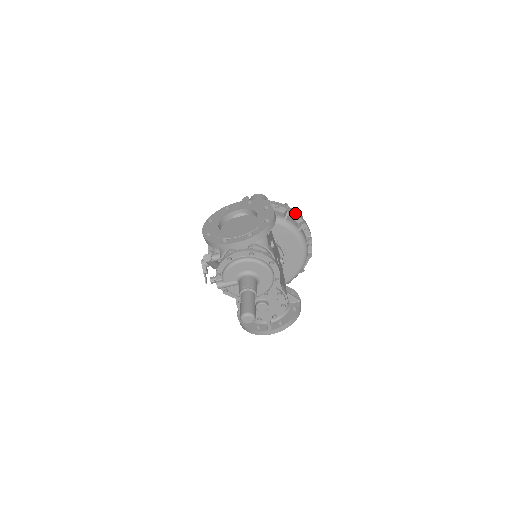
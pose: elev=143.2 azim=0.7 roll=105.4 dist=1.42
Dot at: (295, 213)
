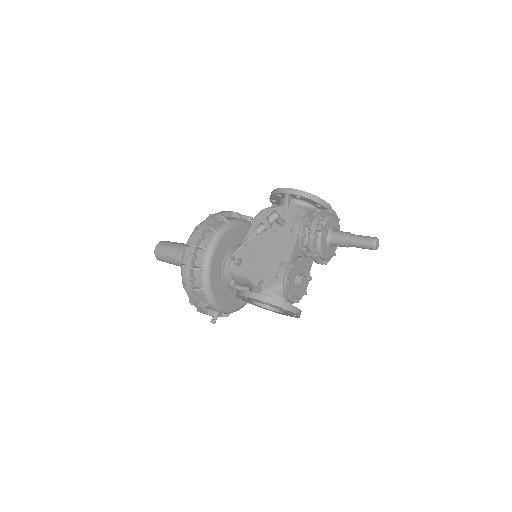
Dot at: occluded
